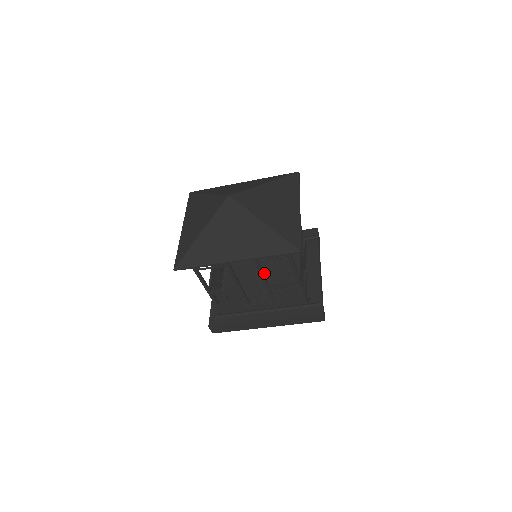
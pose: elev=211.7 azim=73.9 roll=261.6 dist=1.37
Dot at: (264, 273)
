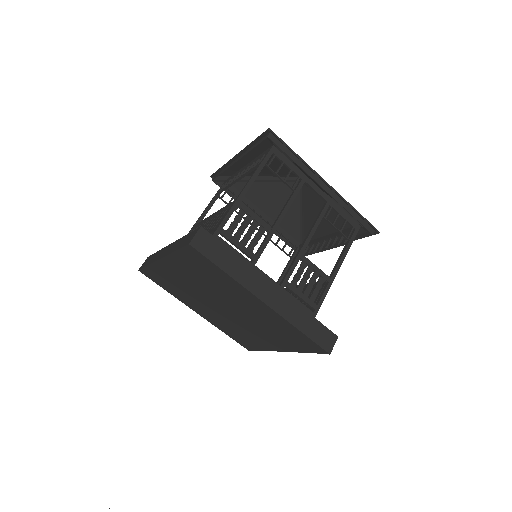
Dot at: occluded
